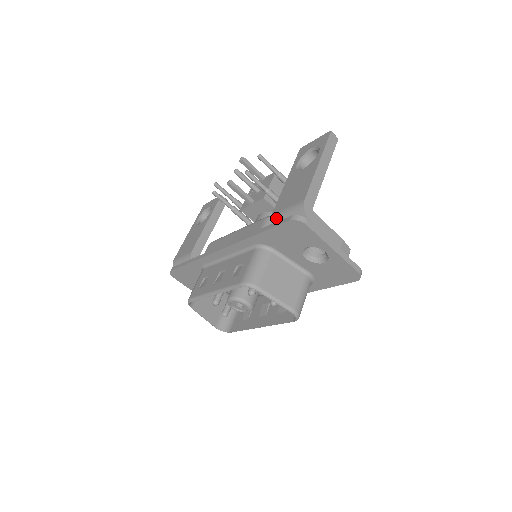
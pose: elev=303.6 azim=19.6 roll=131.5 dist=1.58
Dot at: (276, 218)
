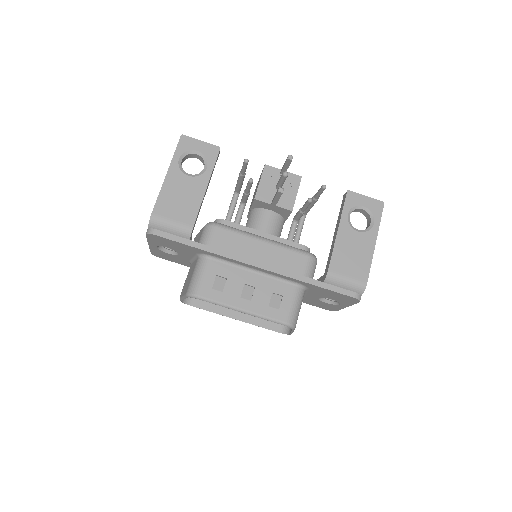
Dot at: (334, 278)
